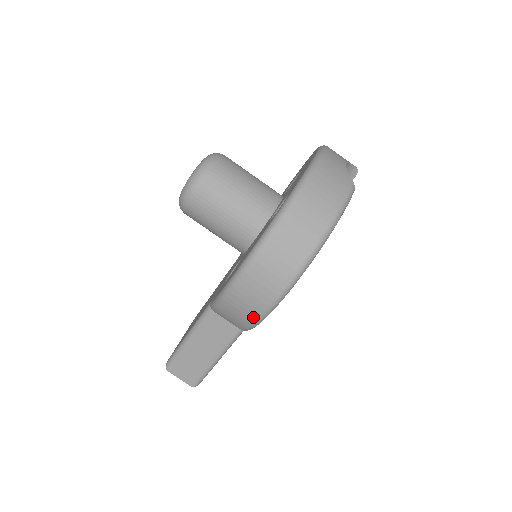
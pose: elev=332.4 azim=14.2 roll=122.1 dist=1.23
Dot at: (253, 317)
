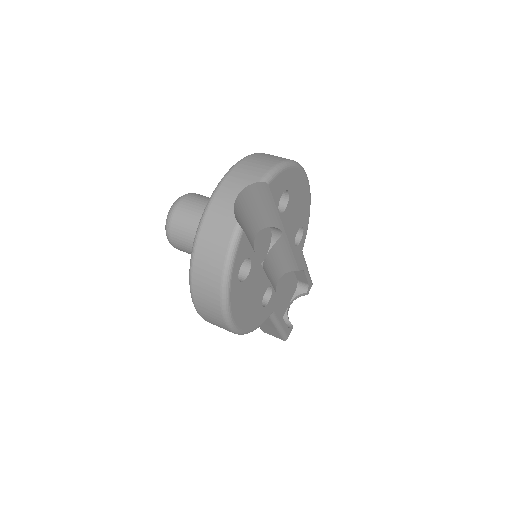
Dot at: occluded
